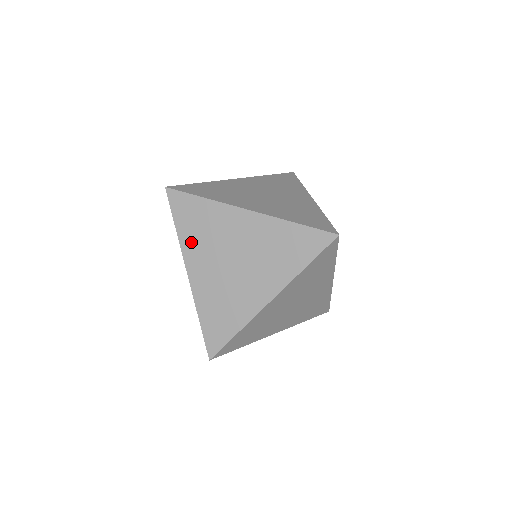
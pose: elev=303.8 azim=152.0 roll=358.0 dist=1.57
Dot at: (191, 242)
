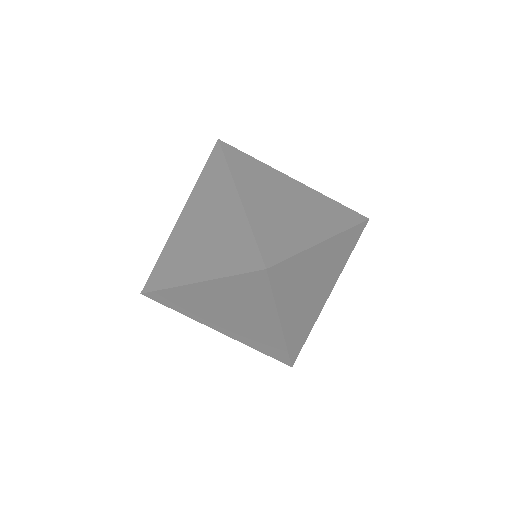
Dot at: (243, 177)
